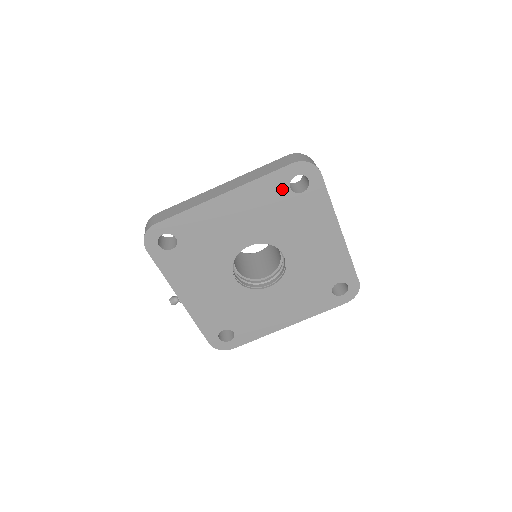
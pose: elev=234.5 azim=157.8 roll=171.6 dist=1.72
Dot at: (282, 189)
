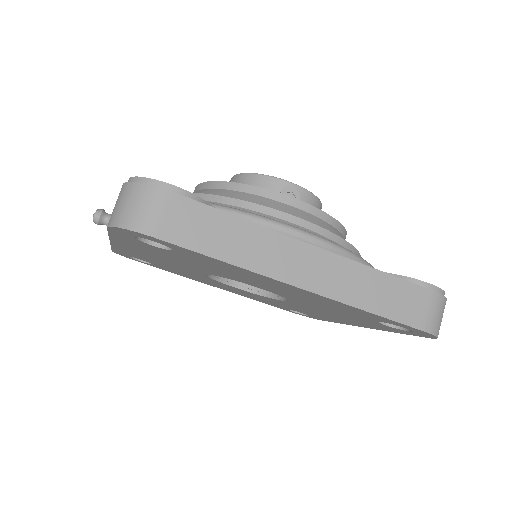
Dot at: (372, 318)
